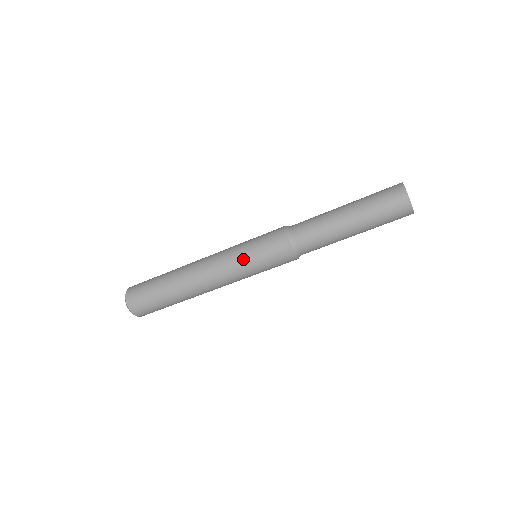
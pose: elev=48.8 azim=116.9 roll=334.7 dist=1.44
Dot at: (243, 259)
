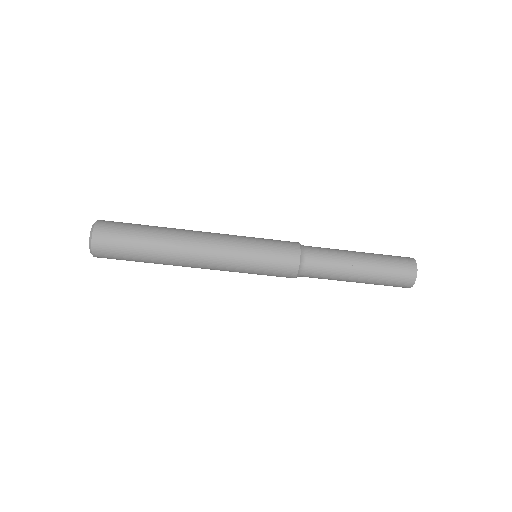
Dot at: (247, 267)
